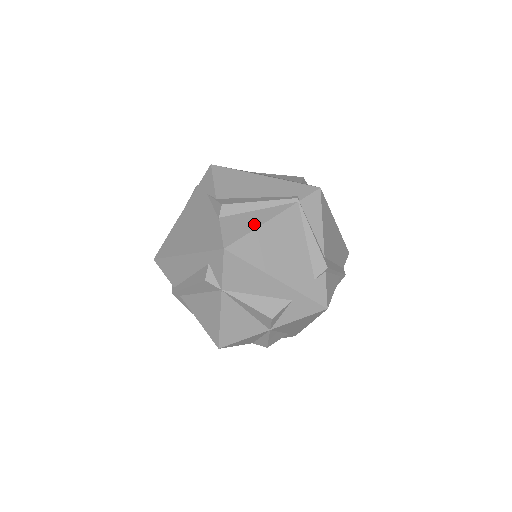
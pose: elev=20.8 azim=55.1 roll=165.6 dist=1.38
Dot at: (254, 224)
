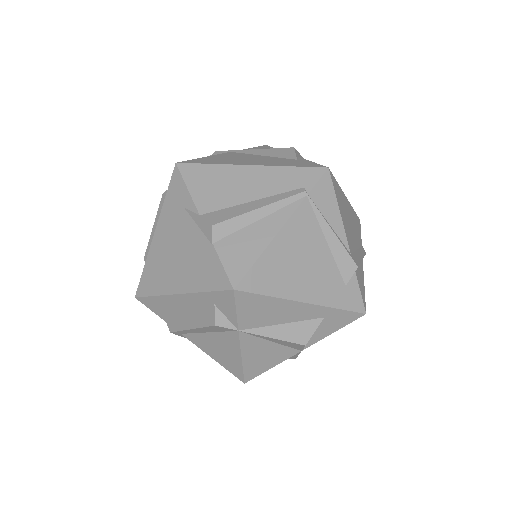
Dot at: (261, 243)
